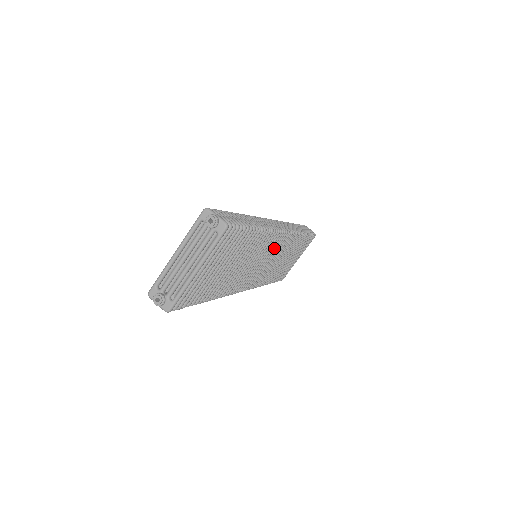
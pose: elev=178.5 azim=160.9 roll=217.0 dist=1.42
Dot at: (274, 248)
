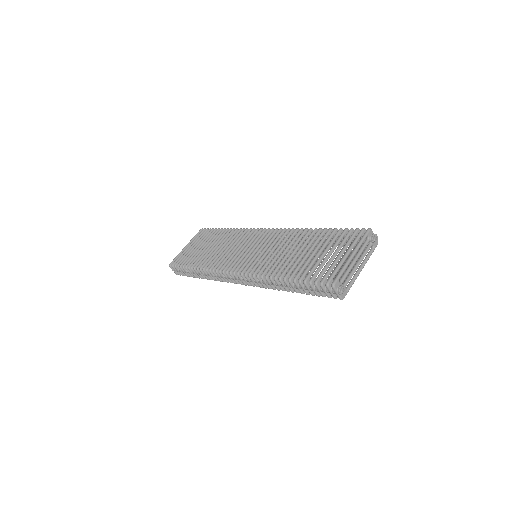
Dot at: occluded
